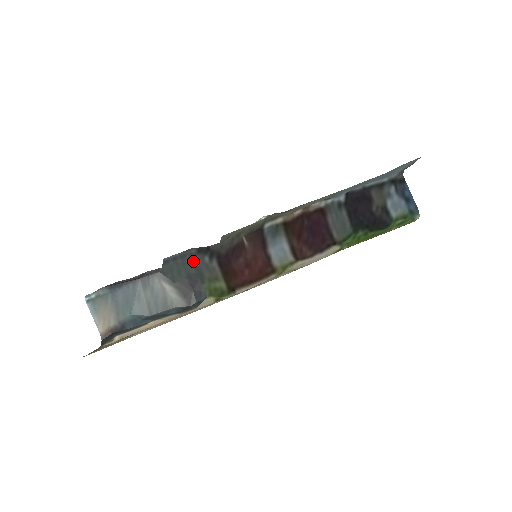
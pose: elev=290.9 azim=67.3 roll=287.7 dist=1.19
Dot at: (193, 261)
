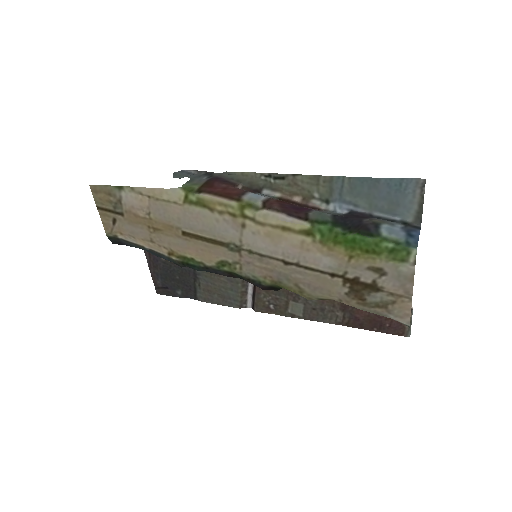
Dot at: (197, 177)
